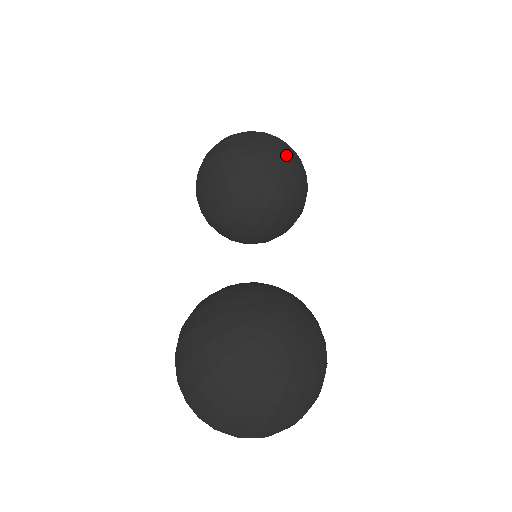
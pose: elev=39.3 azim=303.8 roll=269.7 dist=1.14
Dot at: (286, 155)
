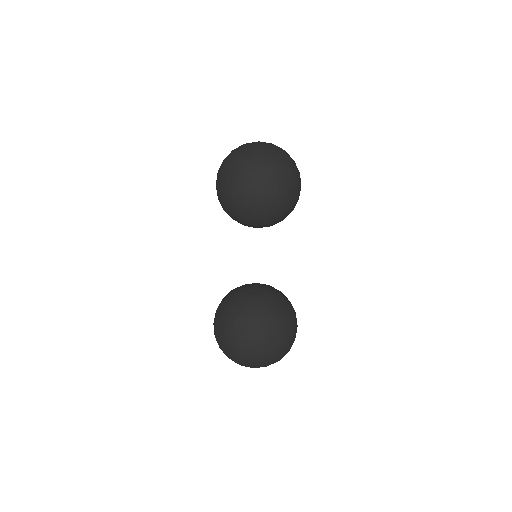
Dot at: (252, 184)
